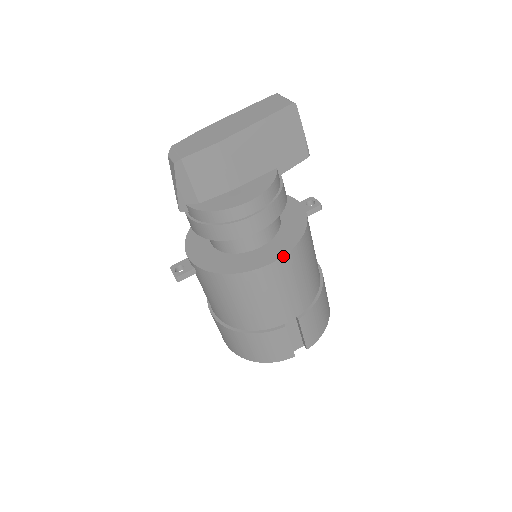
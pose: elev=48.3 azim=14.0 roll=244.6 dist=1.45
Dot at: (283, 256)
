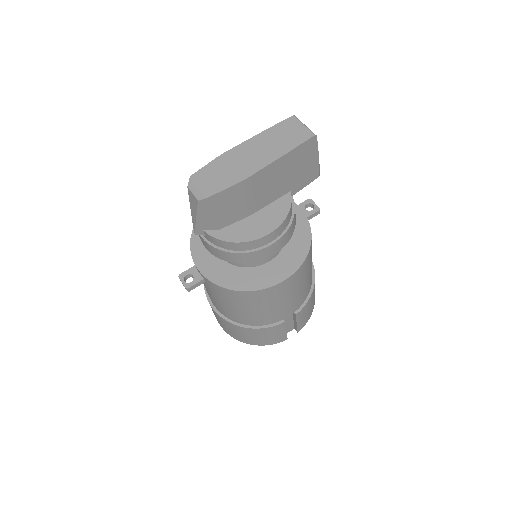
Dot at: (293, 273)
